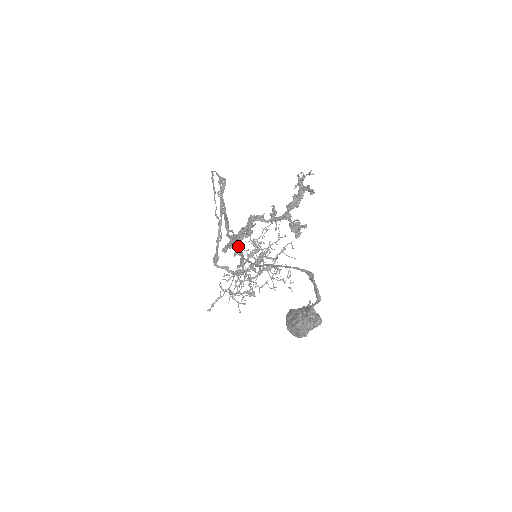
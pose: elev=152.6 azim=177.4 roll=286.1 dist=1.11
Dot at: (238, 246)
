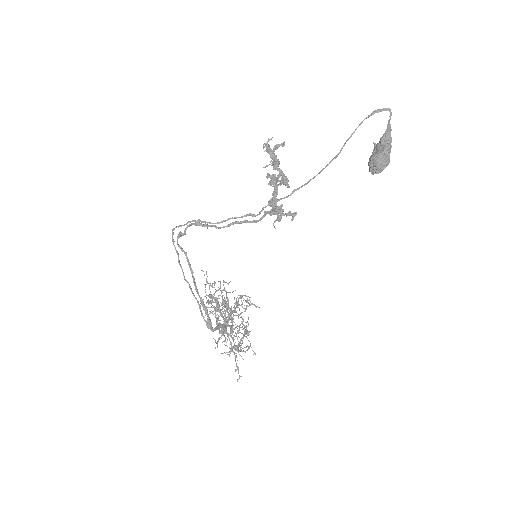
Dot at: (291, 193)
